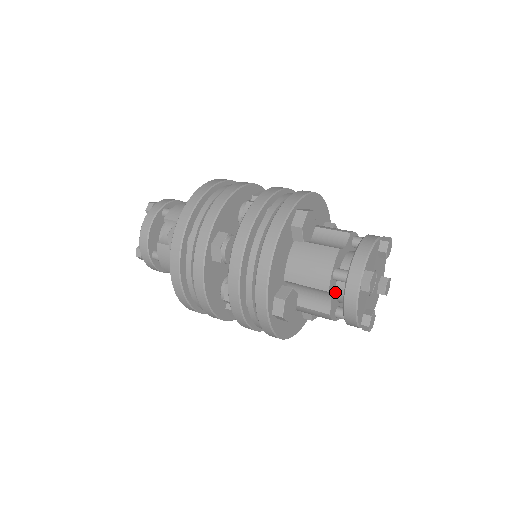
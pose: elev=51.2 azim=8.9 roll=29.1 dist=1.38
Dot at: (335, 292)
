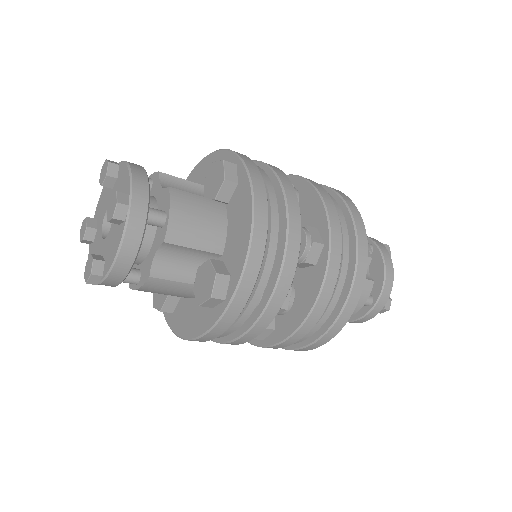
Dot at: occluded
